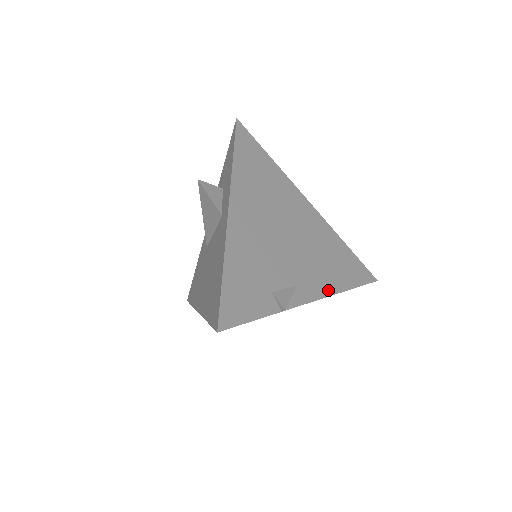
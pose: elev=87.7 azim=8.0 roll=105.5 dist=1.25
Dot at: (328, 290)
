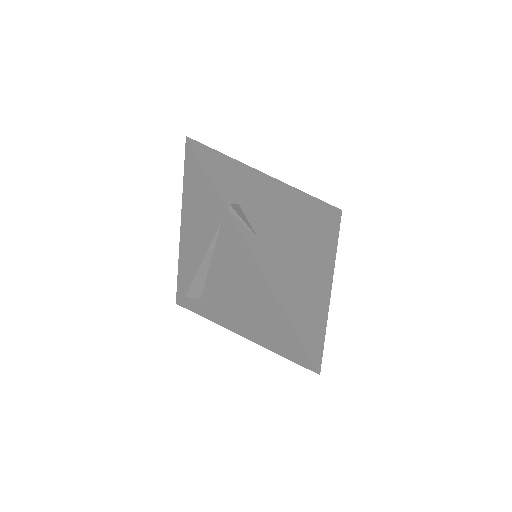
Dot at: (272, 280)
